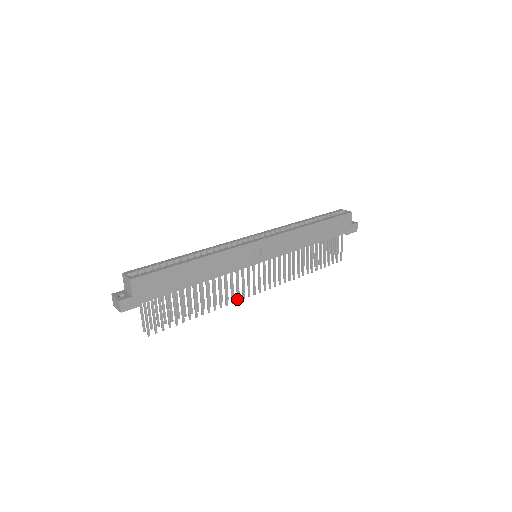
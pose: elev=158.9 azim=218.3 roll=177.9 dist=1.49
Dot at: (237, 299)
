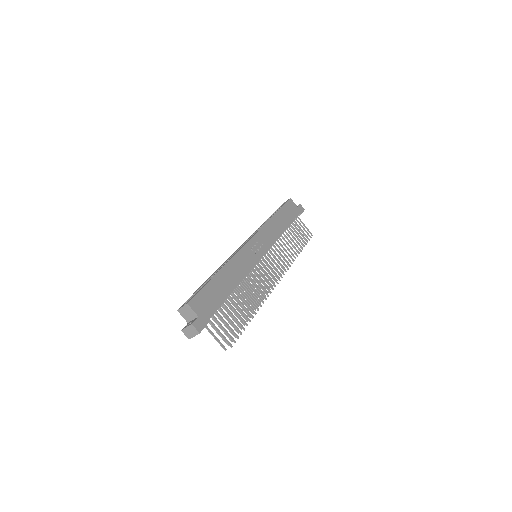
Dot at: (269, 292)
